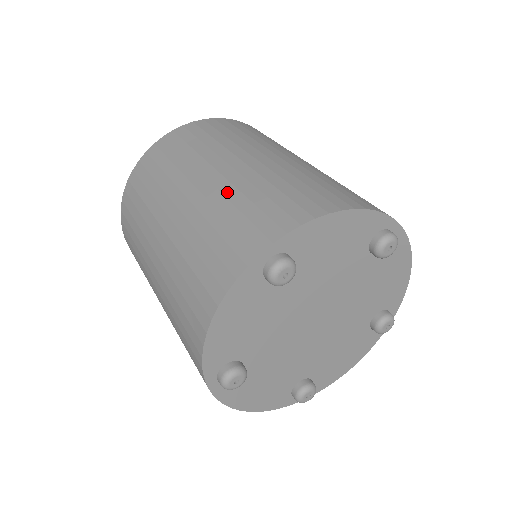
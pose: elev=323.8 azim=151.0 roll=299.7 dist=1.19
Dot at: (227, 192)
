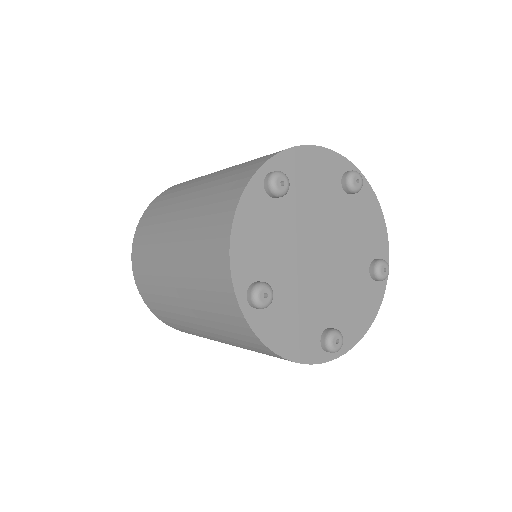
Dot at: occluded
